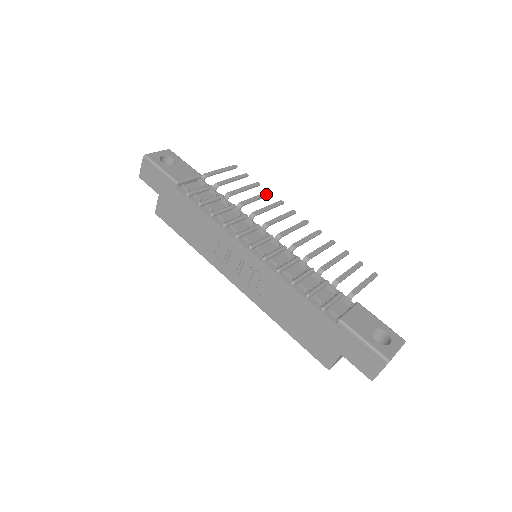
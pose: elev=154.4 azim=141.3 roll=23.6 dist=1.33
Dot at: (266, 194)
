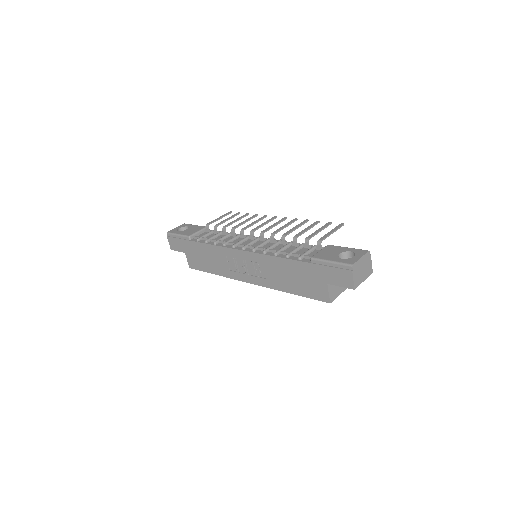
Dot at: (253, 216)
